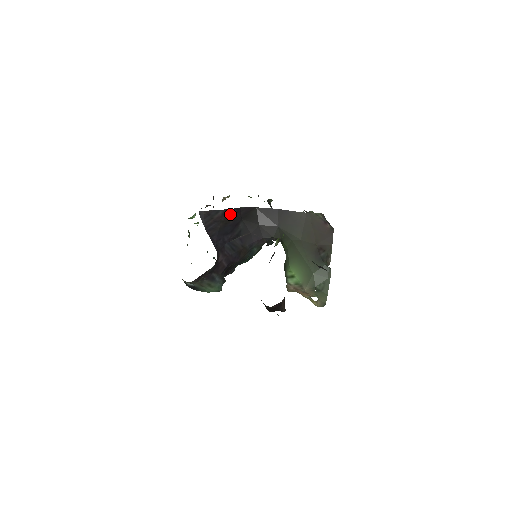
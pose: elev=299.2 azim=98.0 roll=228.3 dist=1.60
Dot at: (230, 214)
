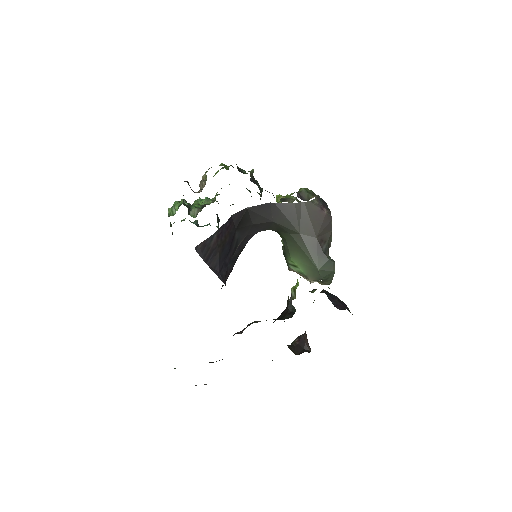
Dot at: (224, 231)
